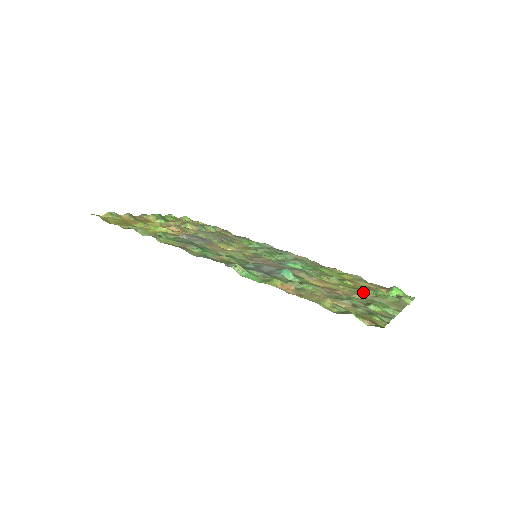
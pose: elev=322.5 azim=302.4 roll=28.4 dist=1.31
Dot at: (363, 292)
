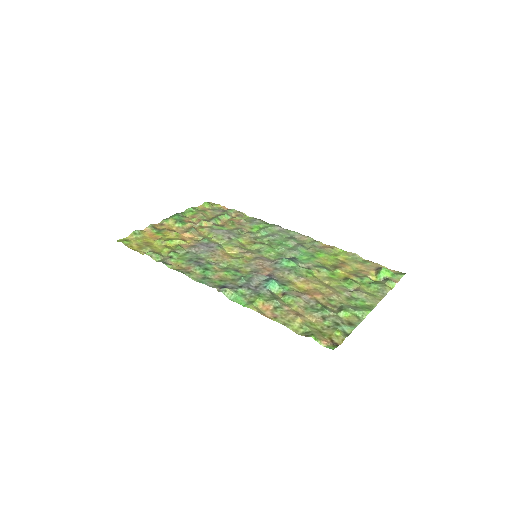
Dot at: (347, 285)
